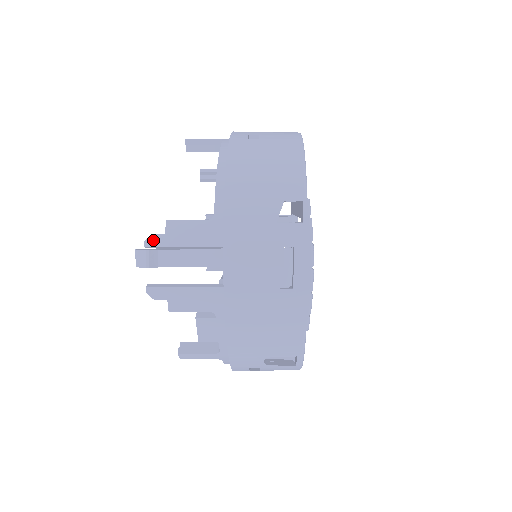
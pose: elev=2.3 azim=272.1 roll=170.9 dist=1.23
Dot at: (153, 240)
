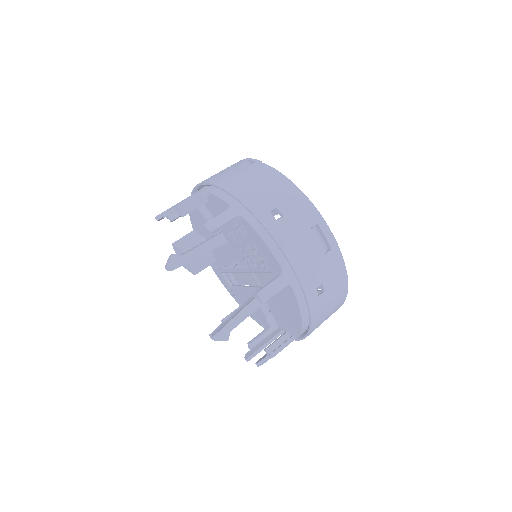
Dot at: (263, 363)
